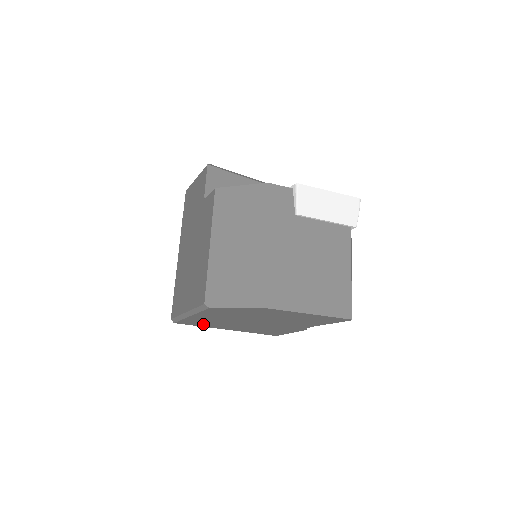
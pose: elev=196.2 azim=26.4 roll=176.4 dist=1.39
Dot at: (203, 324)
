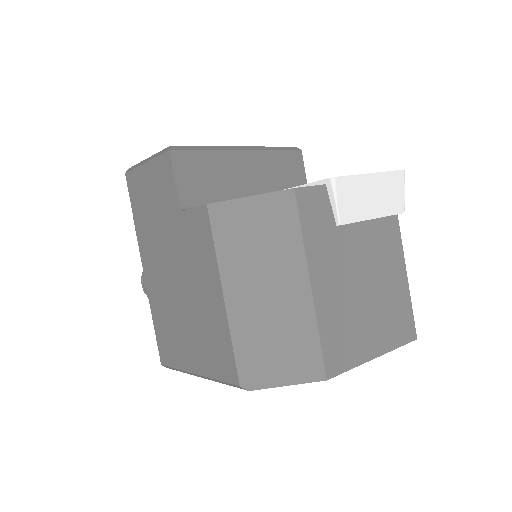
Dot at: occluded
